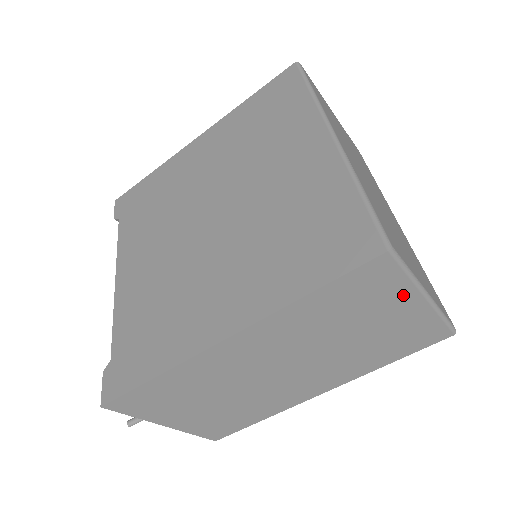
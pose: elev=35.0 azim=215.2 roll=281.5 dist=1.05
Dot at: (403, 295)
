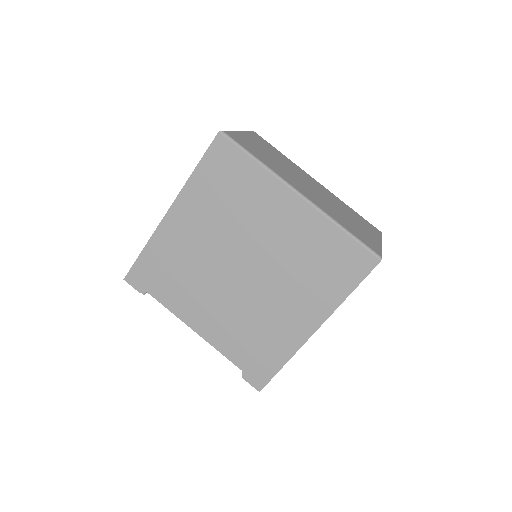
Dot at: occluded
